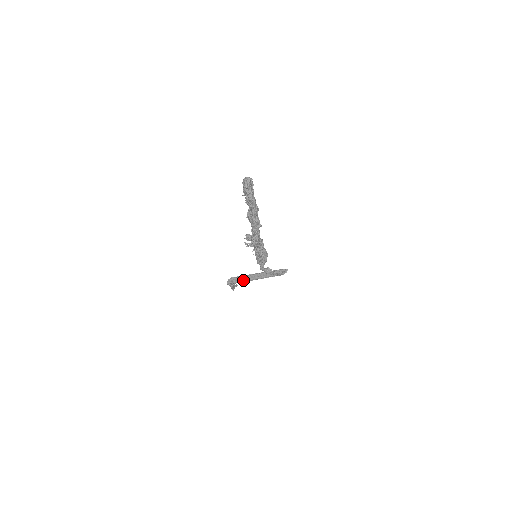
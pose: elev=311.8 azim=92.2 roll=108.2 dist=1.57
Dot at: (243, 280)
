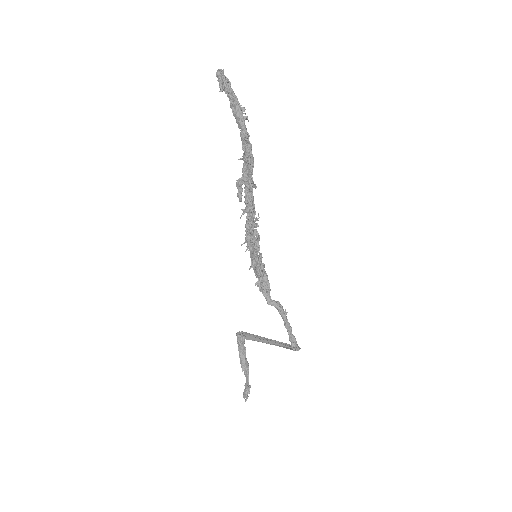
Dot at: (255, 337)
